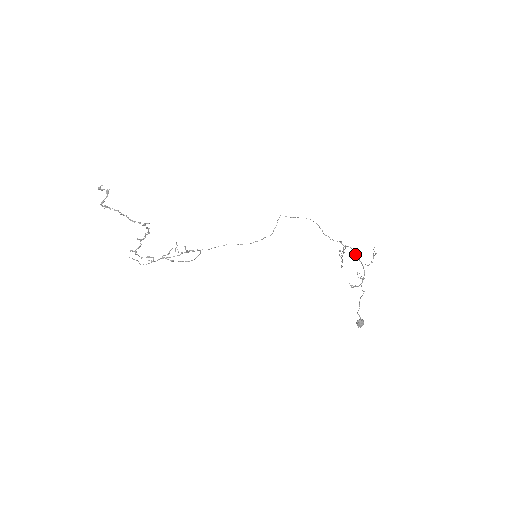
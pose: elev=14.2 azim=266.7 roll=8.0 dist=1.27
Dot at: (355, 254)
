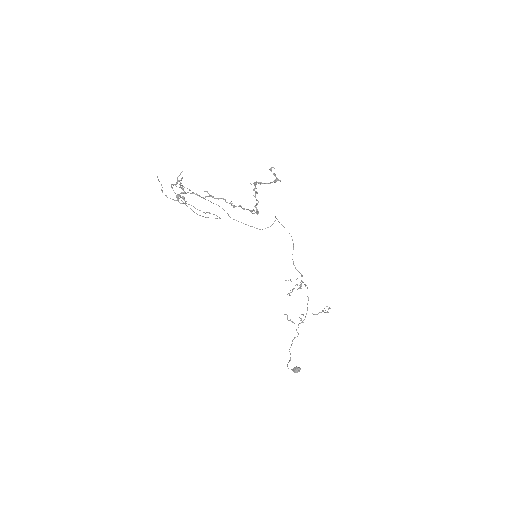
Dot at: occluded
